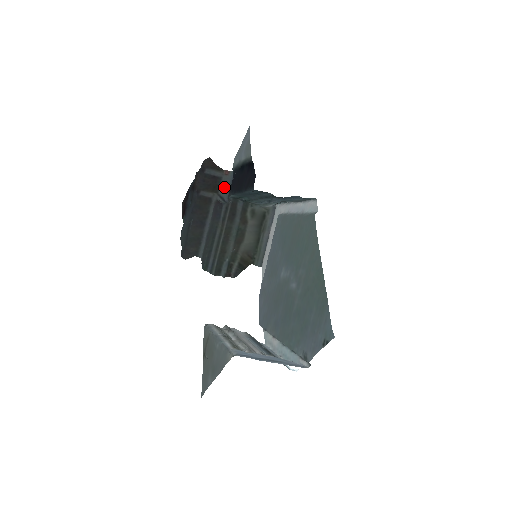
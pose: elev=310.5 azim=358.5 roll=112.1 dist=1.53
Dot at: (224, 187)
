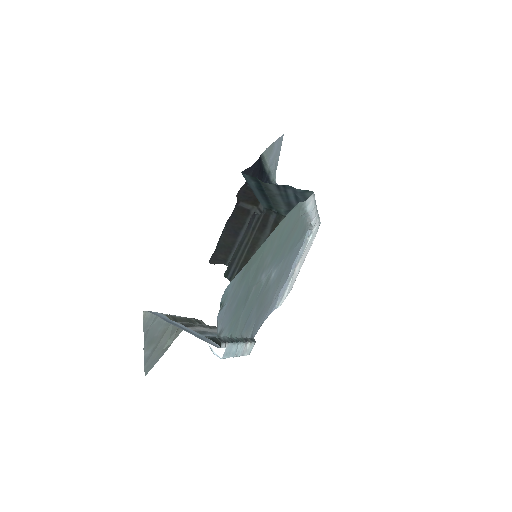
Dot at: occluded
